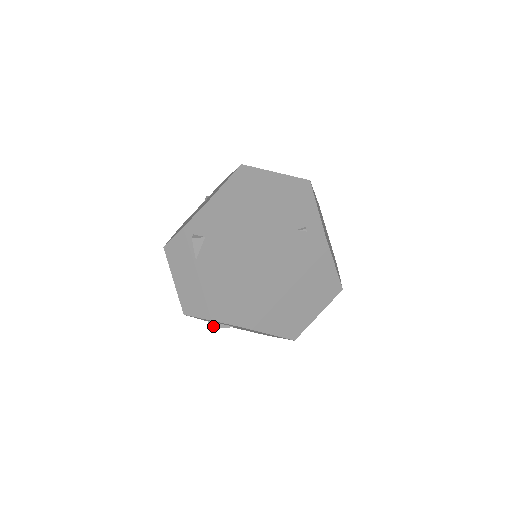
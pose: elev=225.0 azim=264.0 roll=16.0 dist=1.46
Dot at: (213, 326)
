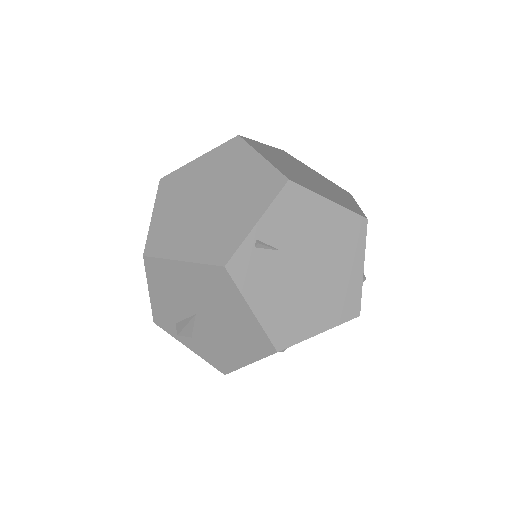
Dot at: (180, 329)
